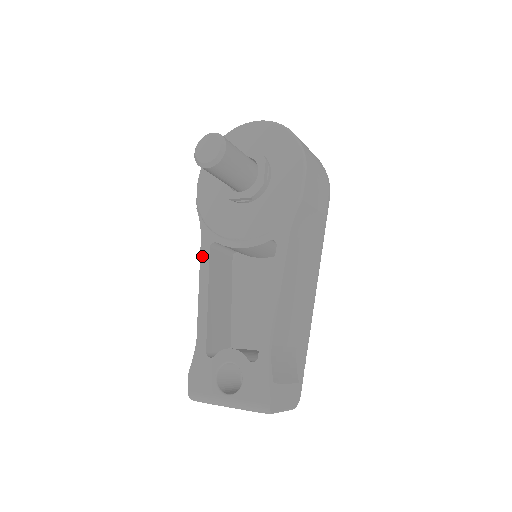
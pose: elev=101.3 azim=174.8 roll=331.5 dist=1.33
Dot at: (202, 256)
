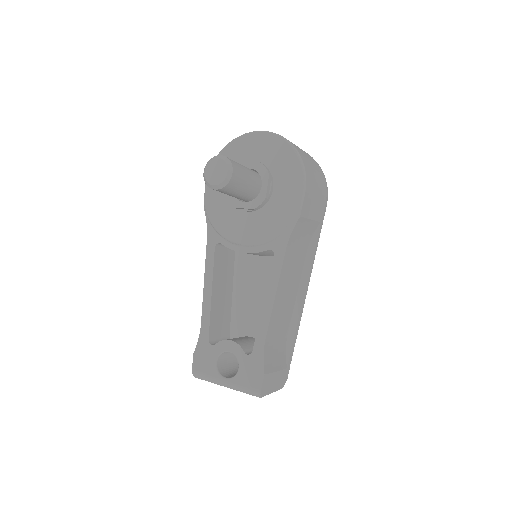
Dot at: (208, 254)
